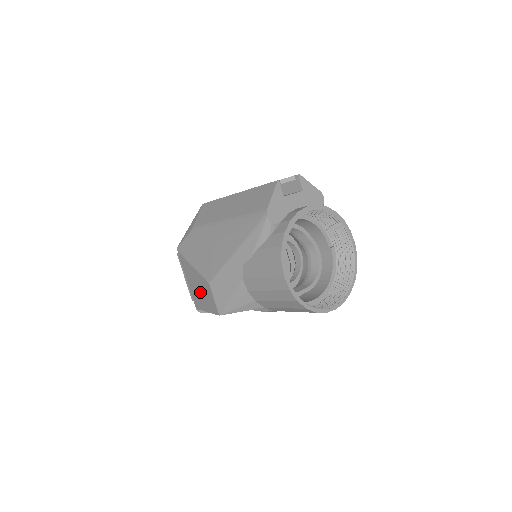
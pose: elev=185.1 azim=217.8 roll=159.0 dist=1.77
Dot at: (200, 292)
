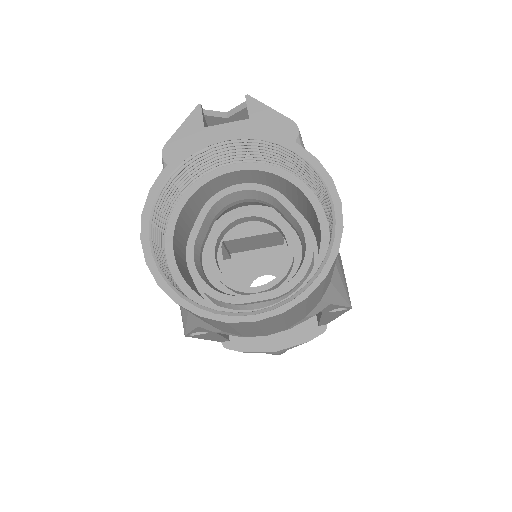
Dot at: occluded
